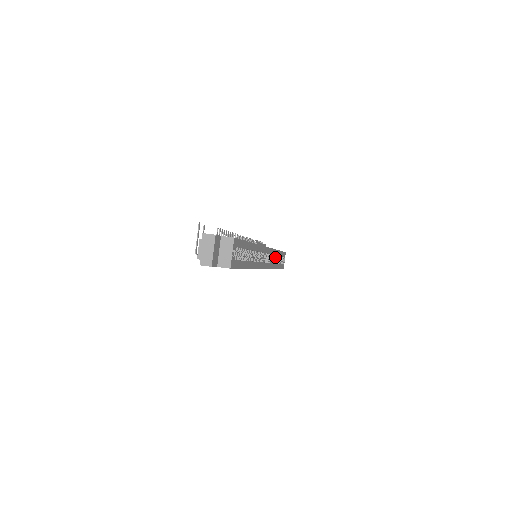
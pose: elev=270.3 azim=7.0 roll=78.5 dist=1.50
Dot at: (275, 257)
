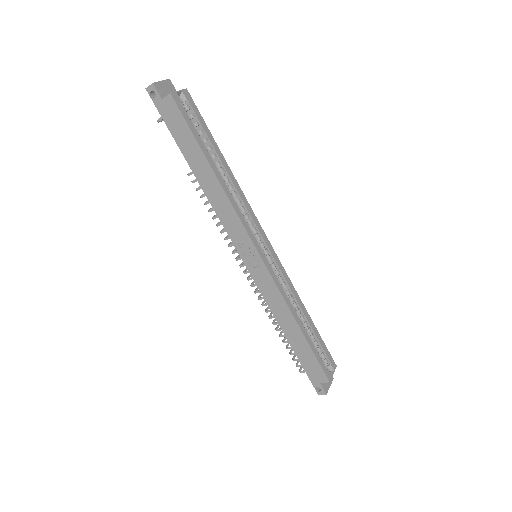
Dot at: (298, 311)
